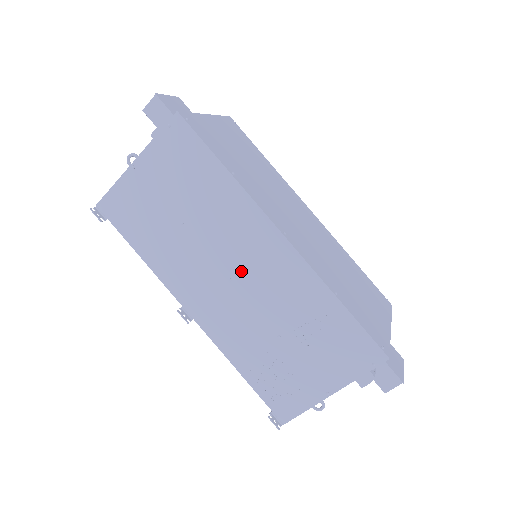
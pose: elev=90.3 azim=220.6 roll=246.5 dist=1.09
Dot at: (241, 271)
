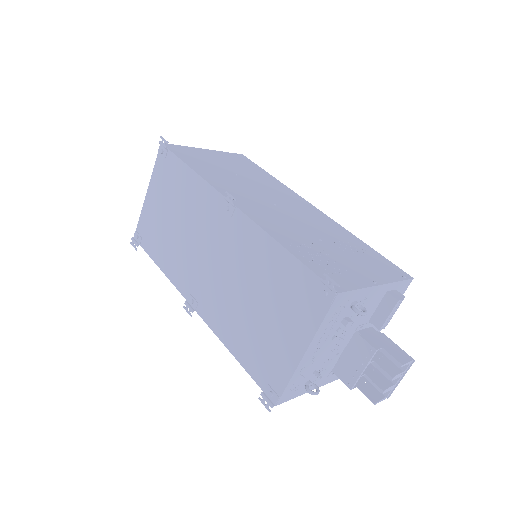
Dot at: (284, 205)
